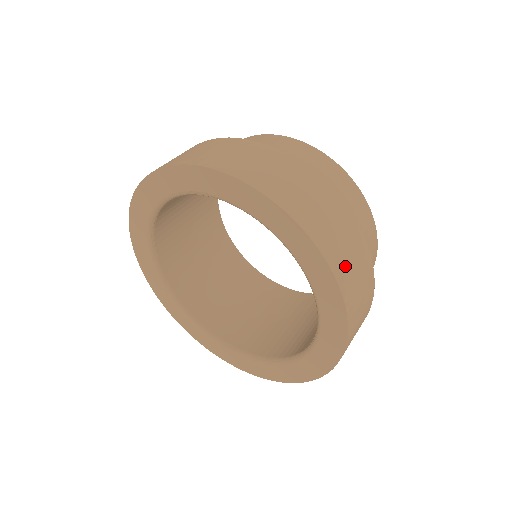
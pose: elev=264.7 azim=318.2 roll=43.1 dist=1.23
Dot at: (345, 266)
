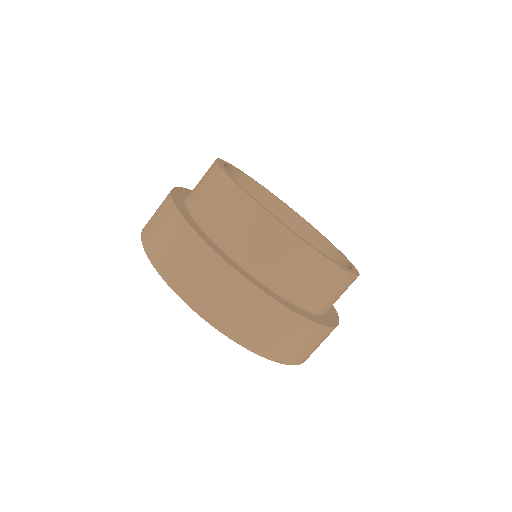
Dot at: (262, 338)
